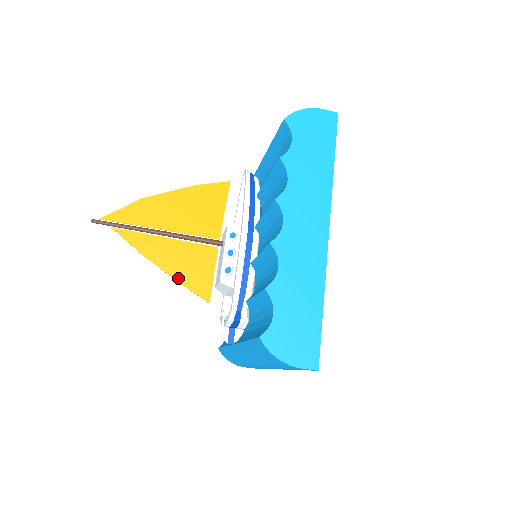
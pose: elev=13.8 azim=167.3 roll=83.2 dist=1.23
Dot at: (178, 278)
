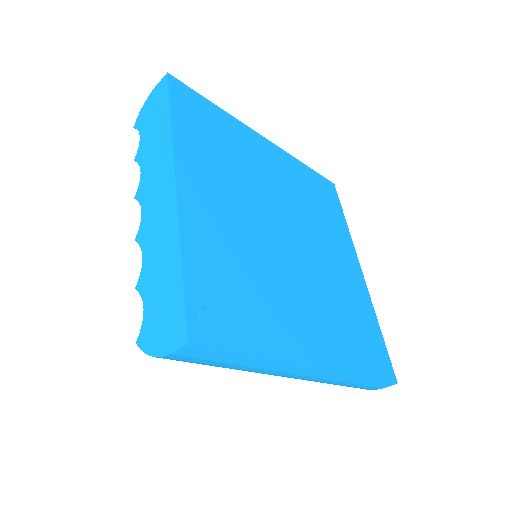
Dot at: occluded
